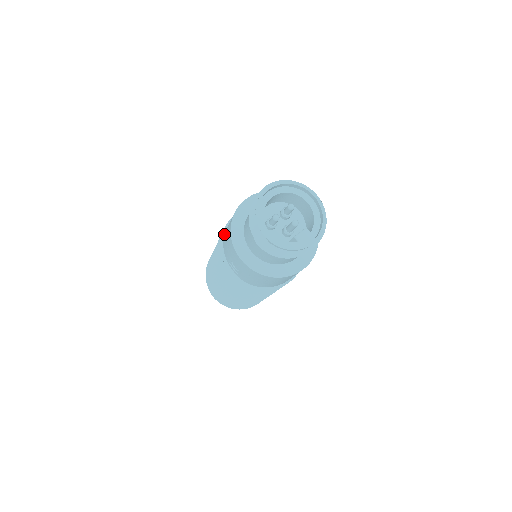
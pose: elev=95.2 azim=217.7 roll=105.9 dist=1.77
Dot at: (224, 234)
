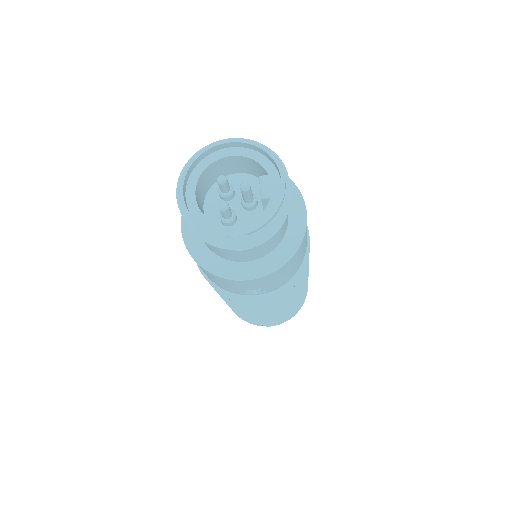
Dot at: (208, 279)
